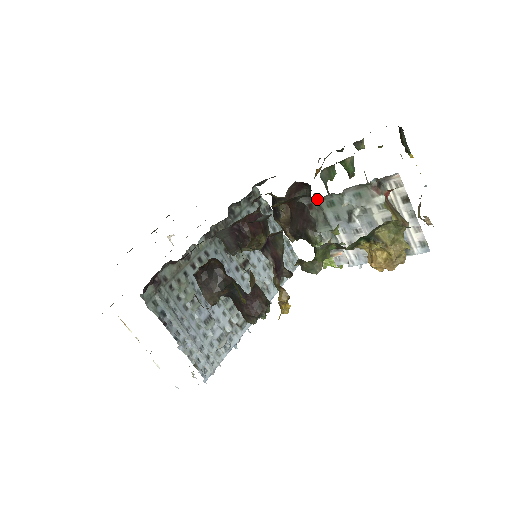
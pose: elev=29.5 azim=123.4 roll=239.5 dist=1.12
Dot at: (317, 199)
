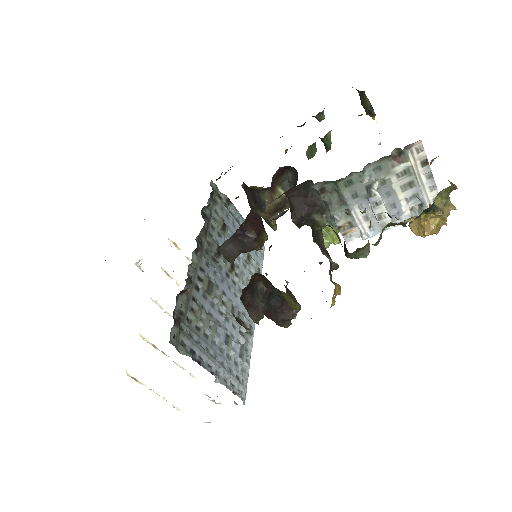
Dot at: (335, 182)
